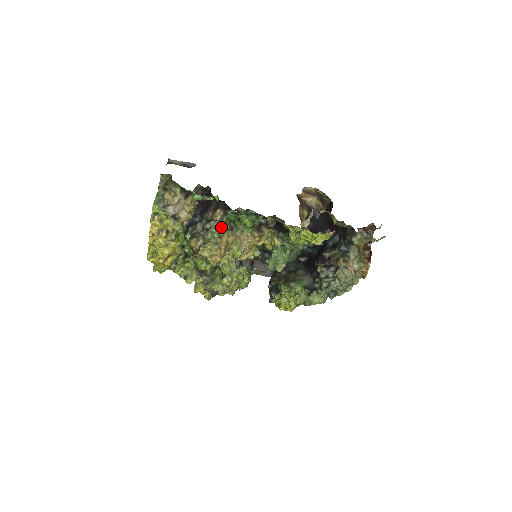
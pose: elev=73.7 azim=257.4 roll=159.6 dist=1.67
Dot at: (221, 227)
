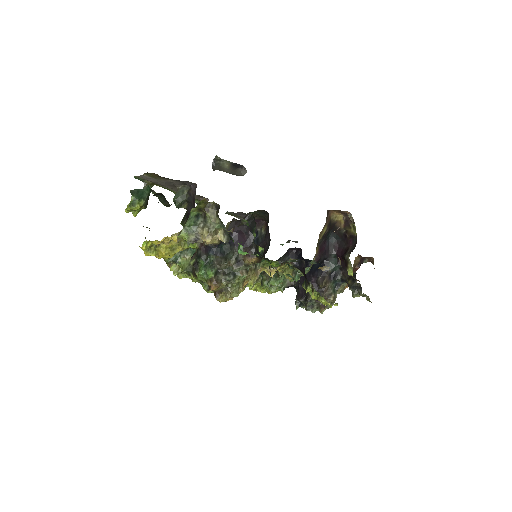
Dot at: (249, 271)
